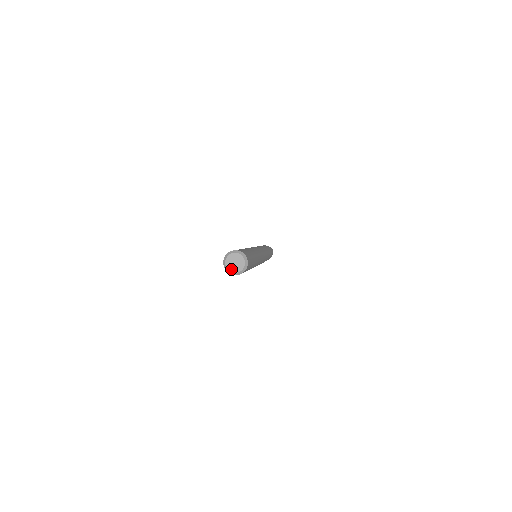
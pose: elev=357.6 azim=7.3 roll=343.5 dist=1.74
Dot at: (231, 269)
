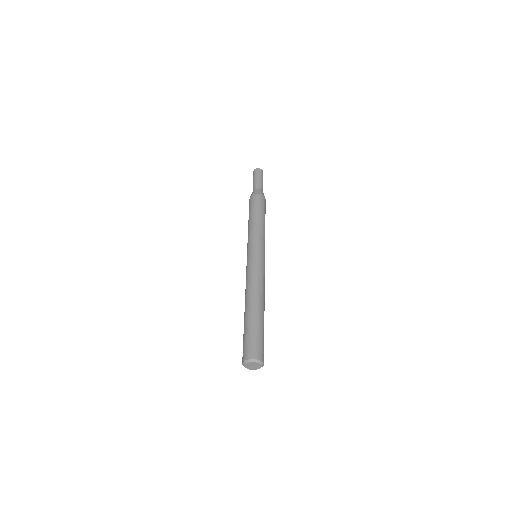
Dot at: (247, 366)
